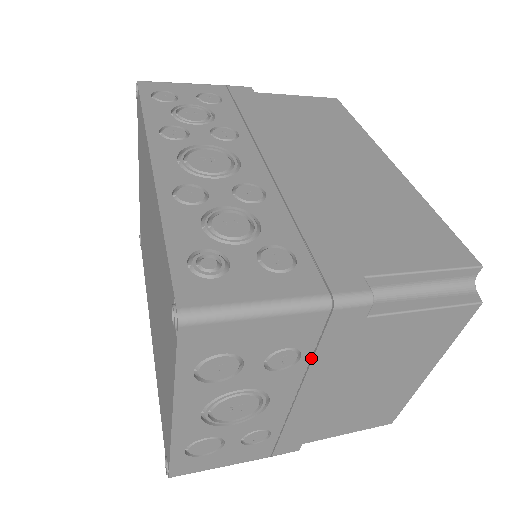
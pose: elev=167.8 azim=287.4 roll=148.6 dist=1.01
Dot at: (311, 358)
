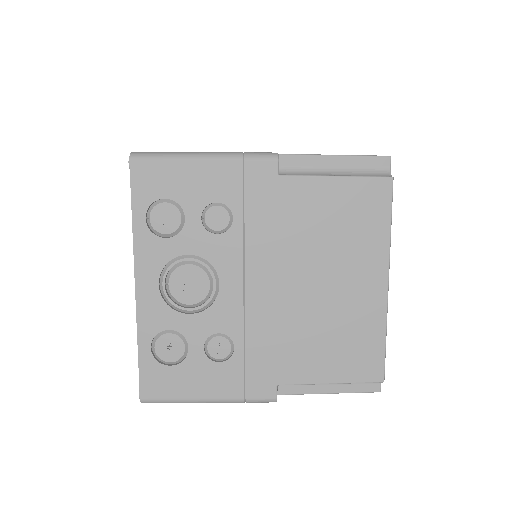
Dot at: (245, 226)
